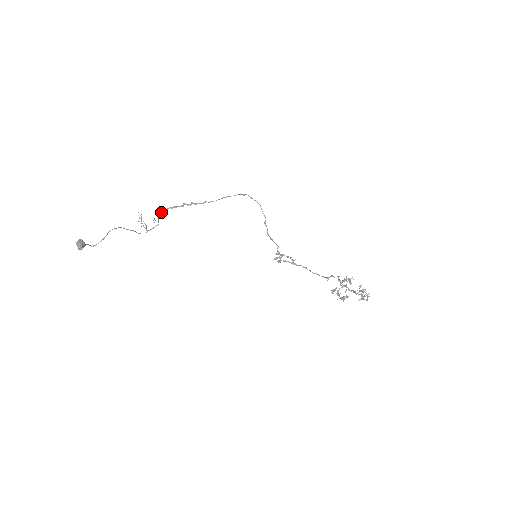
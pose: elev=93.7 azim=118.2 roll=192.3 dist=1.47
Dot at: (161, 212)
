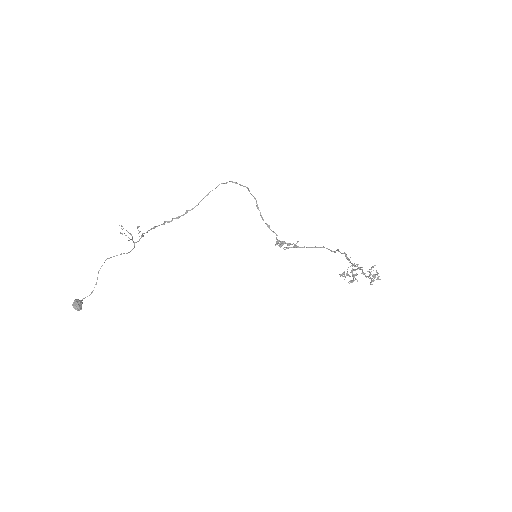
Dot at: (143, 233)
